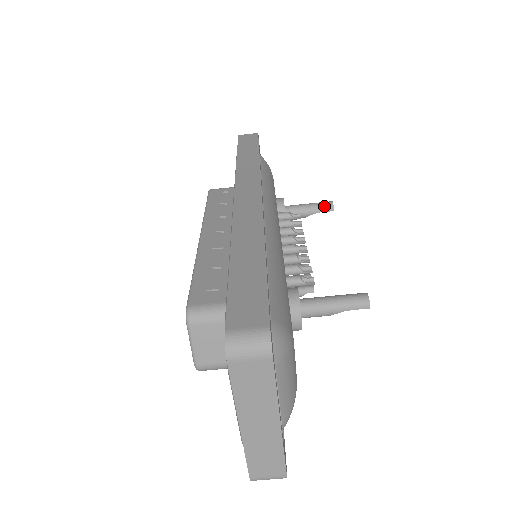
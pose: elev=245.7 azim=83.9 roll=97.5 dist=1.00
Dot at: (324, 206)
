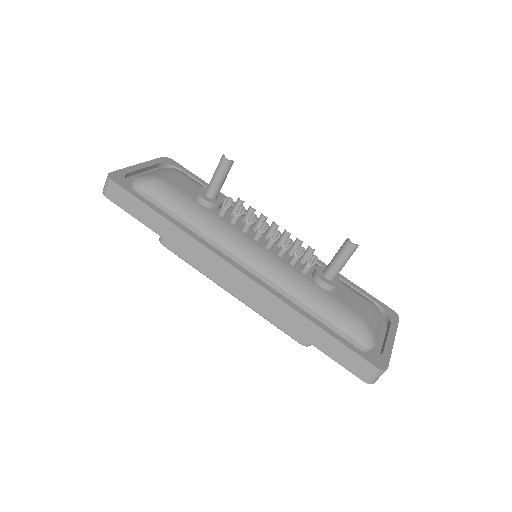
Dot at: (226, 169)
